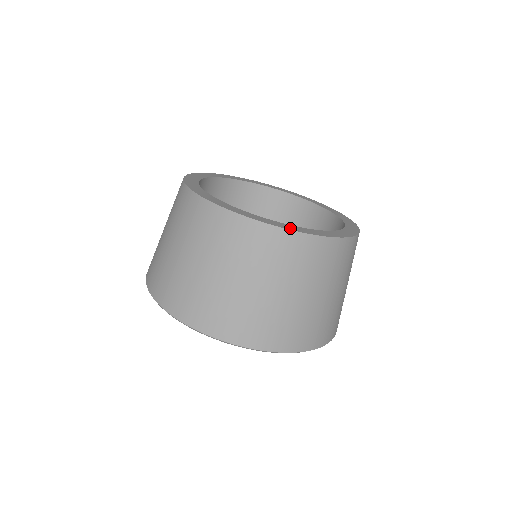
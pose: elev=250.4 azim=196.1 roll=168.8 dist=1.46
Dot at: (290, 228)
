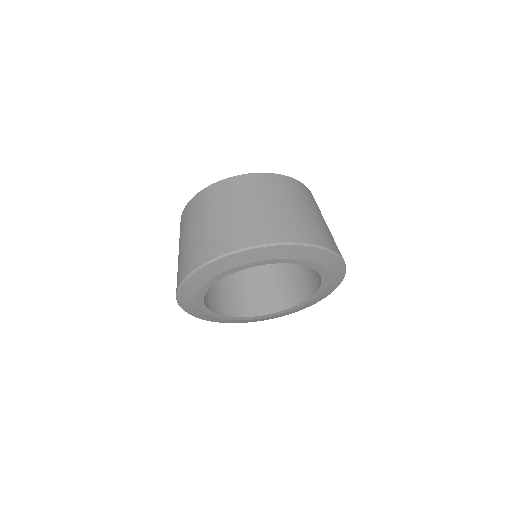
Dot at: occluded
